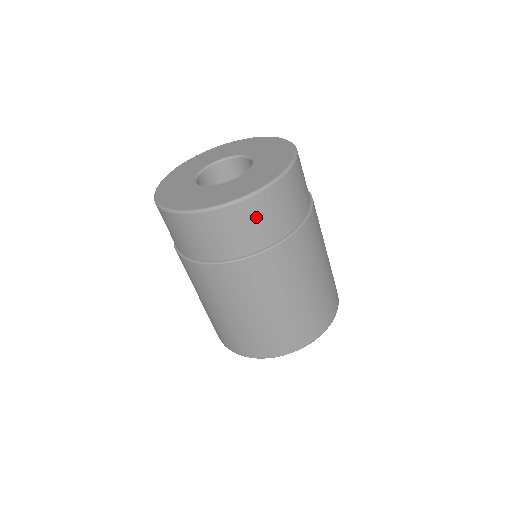
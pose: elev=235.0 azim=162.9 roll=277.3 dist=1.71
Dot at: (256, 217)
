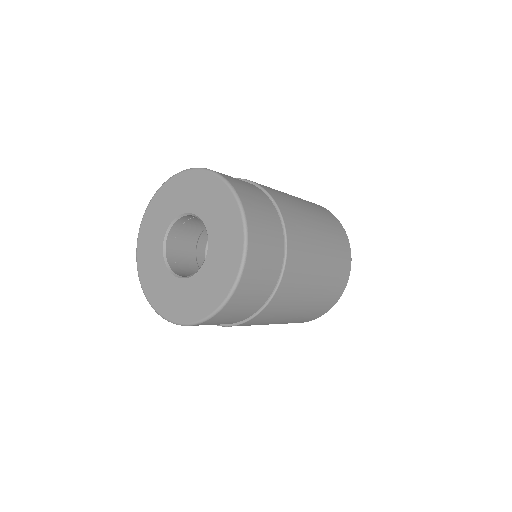
Dot at: occluded
